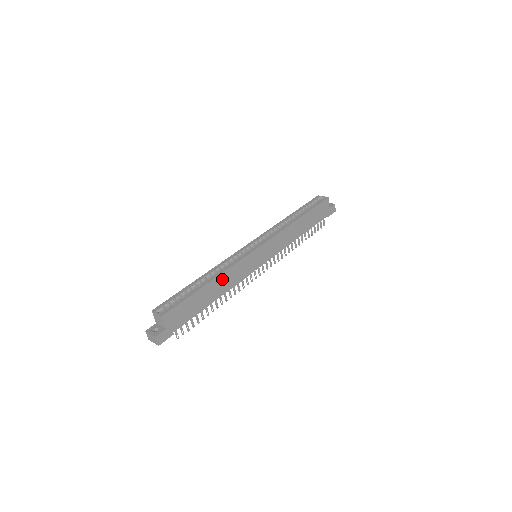
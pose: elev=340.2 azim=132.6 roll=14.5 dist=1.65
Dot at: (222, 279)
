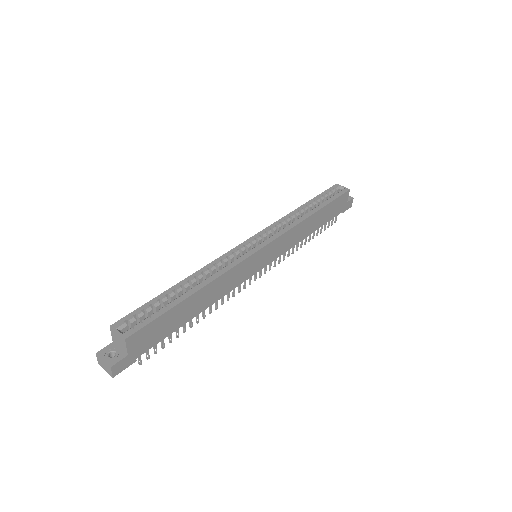
Dot at: (212, 287)
